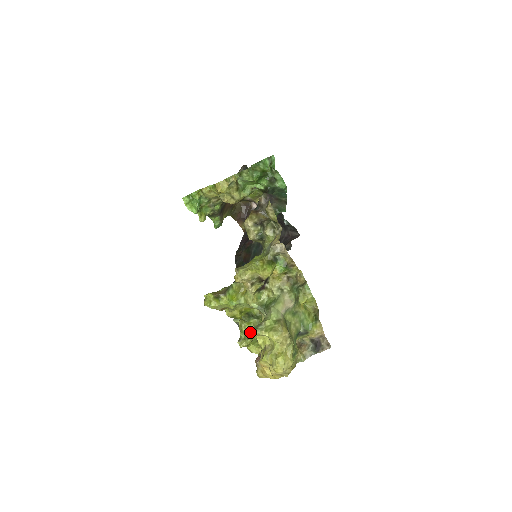
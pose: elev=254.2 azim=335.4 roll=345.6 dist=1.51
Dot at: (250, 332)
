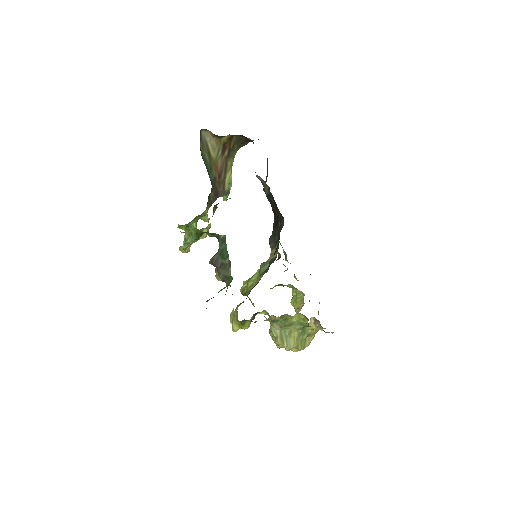
Dot at: occluded
